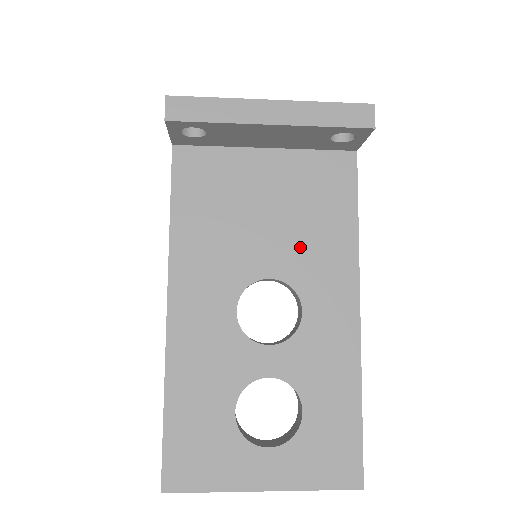
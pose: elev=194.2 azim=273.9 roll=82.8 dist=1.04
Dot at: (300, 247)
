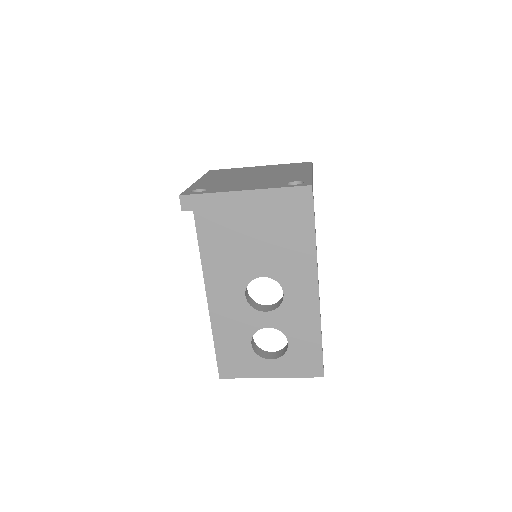
Dot at: (279, 258)
